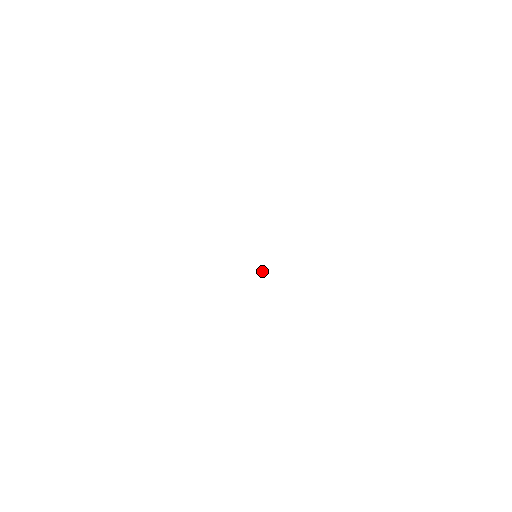
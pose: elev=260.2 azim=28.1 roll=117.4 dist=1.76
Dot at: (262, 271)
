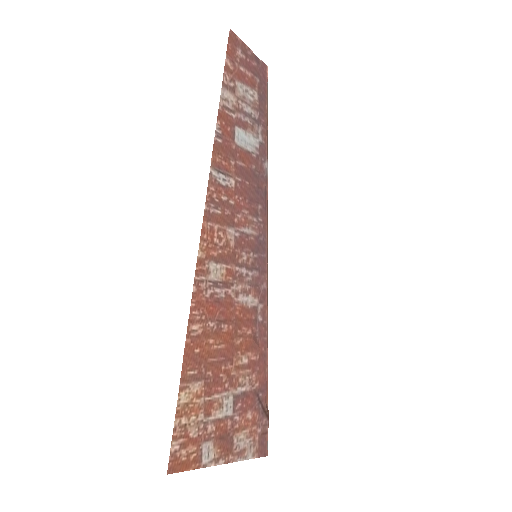
Dot at: (266, 269)
